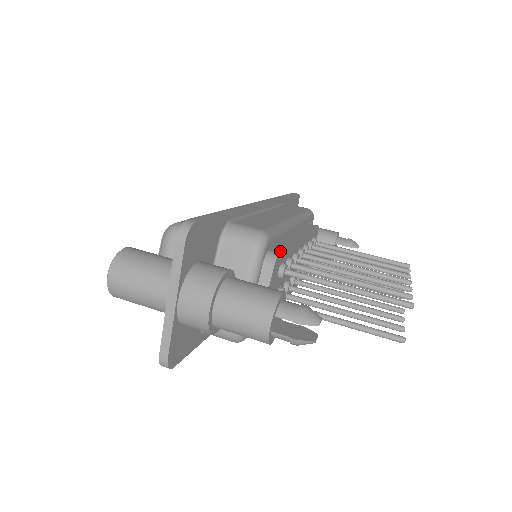
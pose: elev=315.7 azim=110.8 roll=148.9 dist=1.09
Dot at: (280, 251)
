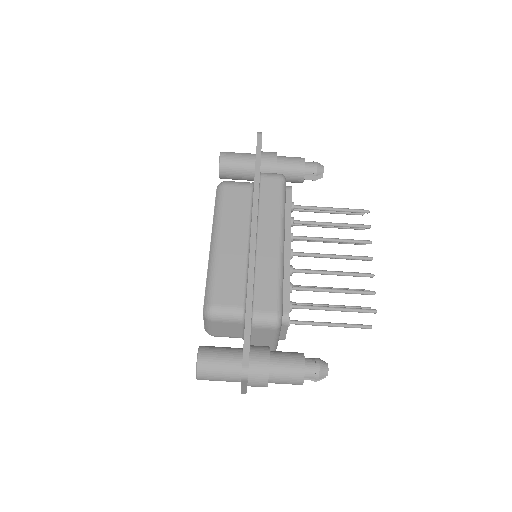
Dot at: (288, 308)
